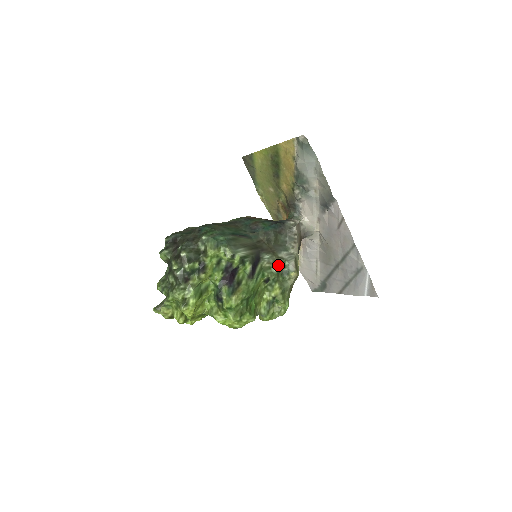
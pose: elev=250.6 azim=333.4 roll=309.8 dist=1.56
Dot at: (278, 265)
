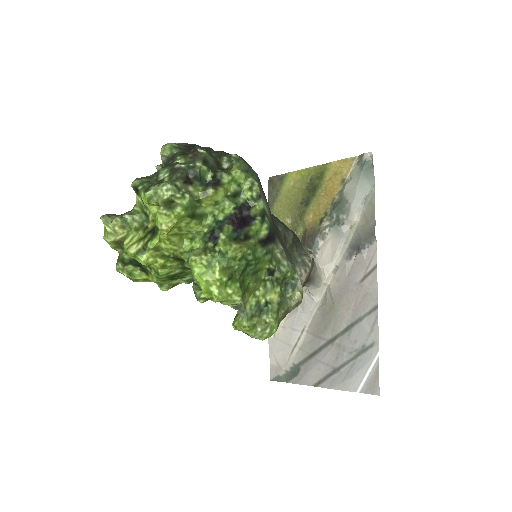
Dot at: (289, 267)
